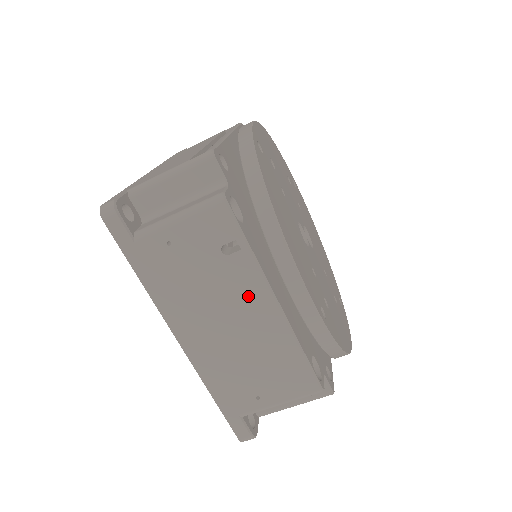
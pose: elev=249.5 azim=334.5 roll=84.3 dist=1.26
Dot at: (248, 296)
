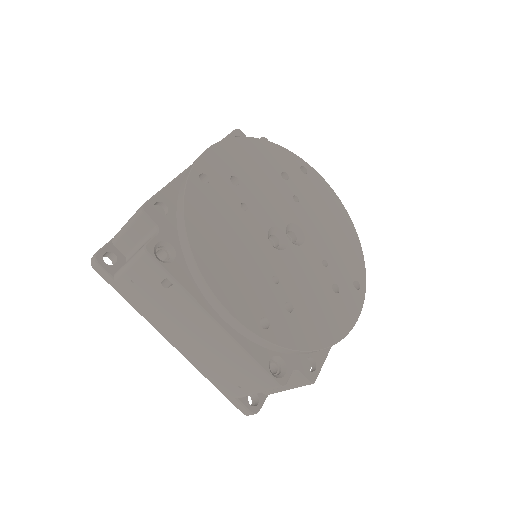
Dot at: (194, 316)
